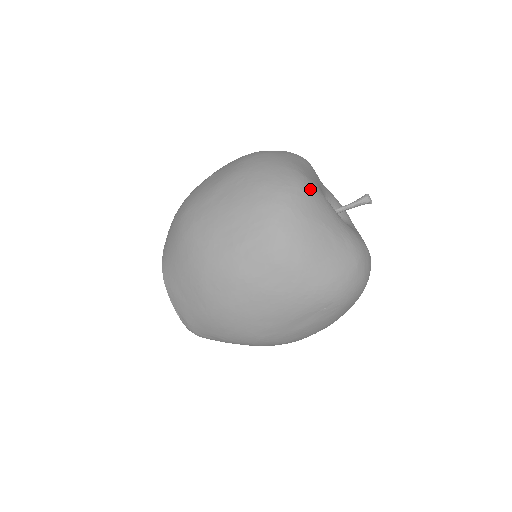
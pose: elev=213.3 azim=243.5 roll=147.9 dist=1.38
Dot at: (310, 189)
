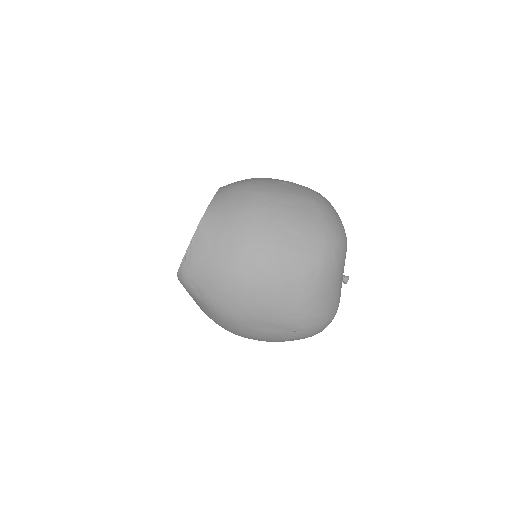
Dot at: (346, 251)
